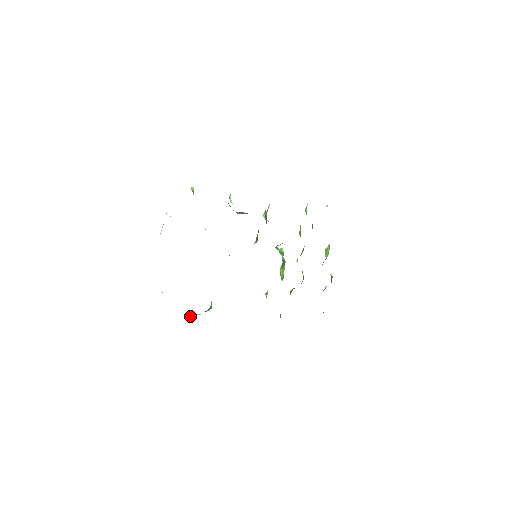
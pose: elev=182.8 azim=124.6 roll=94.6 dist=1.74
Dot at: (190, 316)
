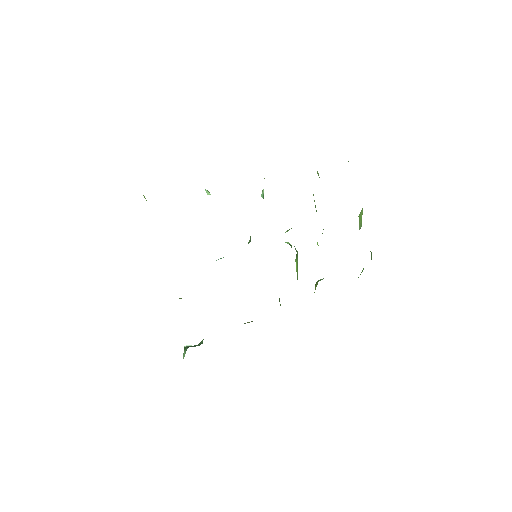
Dot at: occluded
